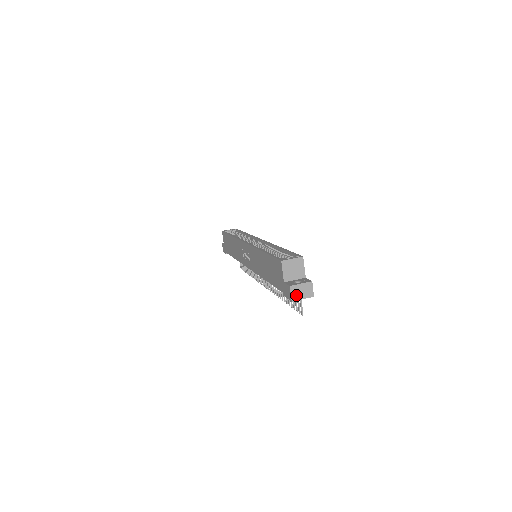
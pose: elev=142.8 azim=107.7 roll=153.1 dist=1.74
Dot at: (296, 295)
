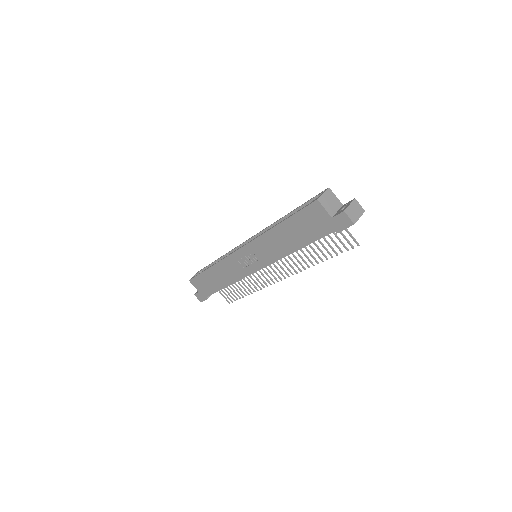
Dot at: (353, 217)
